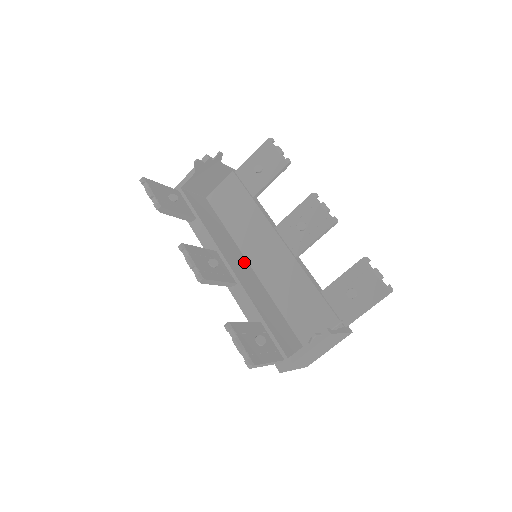
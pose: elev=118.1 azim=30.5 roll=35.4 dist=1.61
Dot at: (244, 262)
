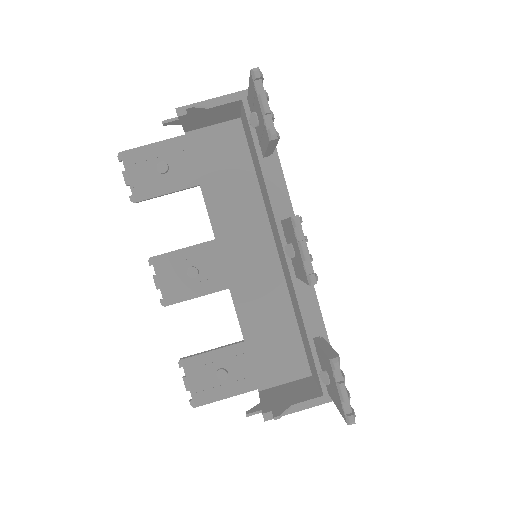
Dot at: (263, 241)
